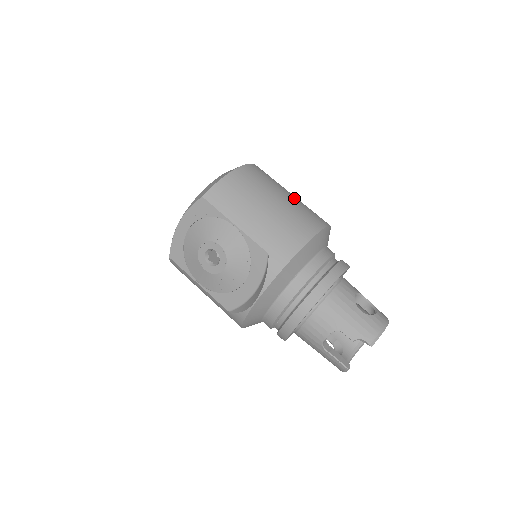
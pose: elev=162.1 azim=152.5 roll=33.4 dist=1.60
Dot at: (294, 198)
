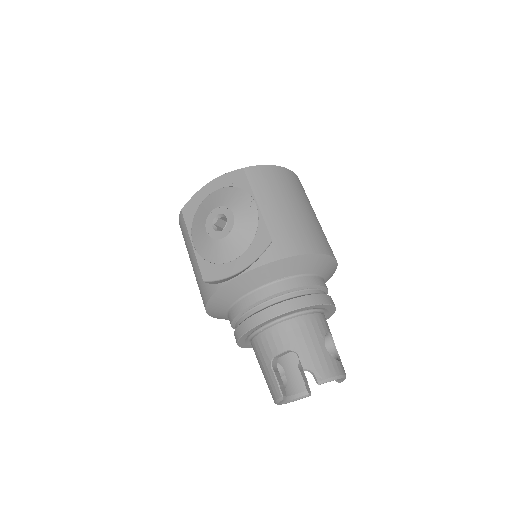
Dot at: occluded
